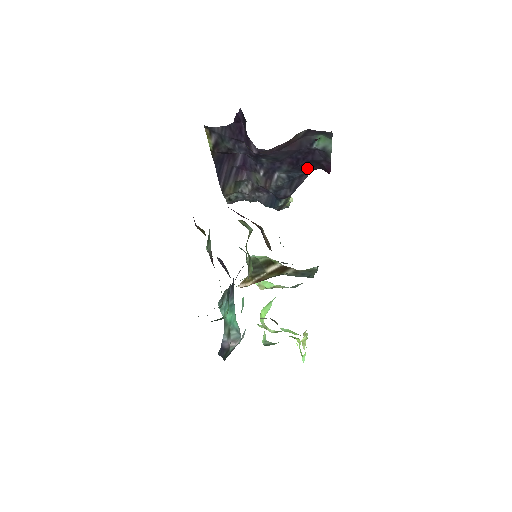
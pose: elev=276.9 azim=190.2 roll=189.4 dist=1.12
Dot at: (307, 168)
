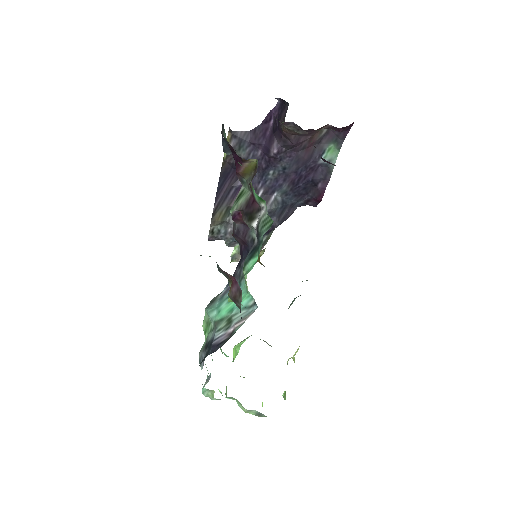
Dot at: (301, 195)
